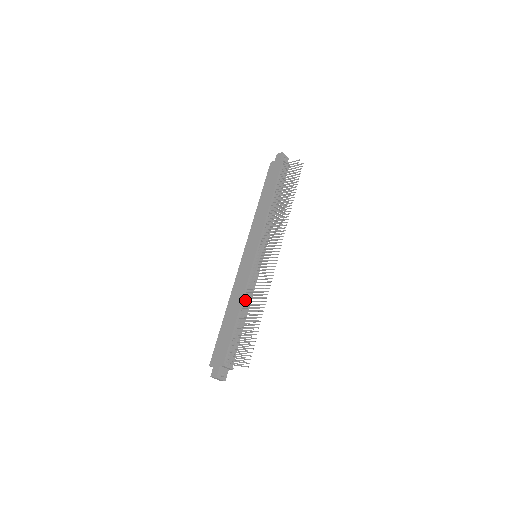
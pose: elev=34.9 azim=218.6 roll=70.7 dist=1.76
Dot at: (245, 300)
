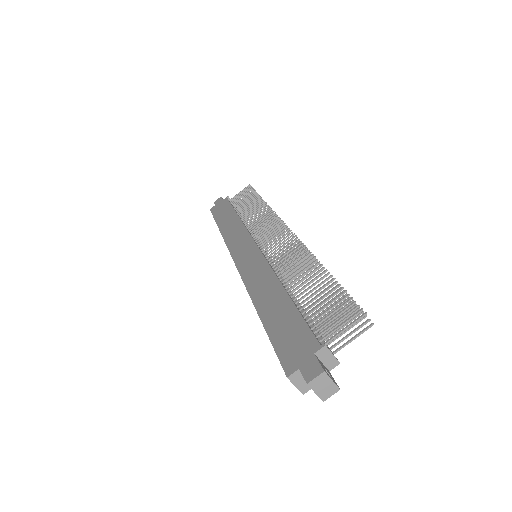
Dot at: occluded
